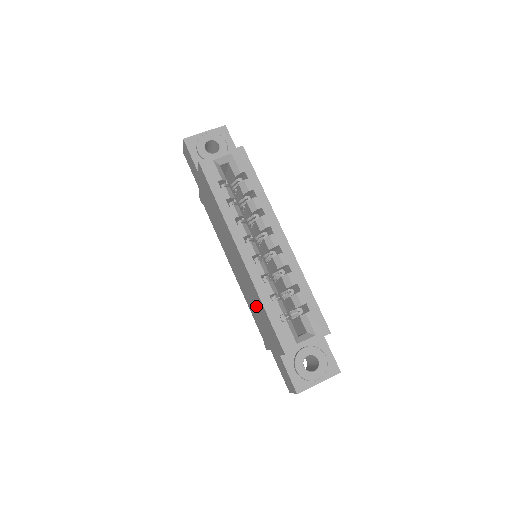
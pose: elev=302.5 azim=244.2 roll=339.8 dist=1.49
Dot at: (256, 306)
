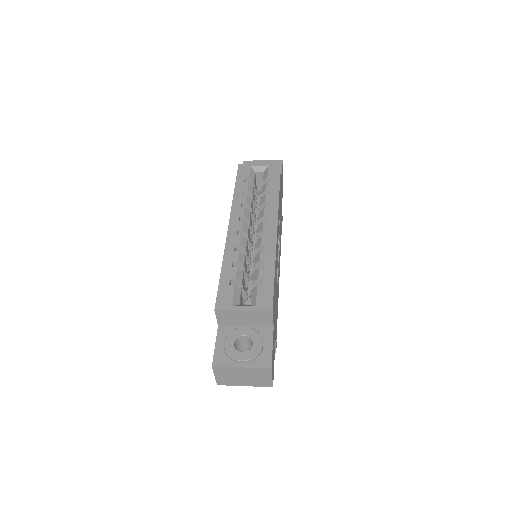
Dot at: occluded
